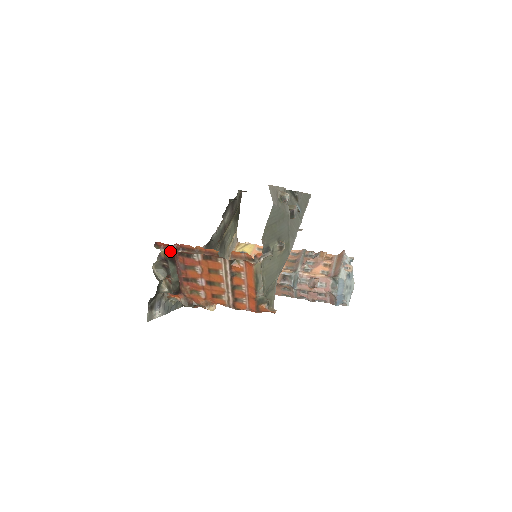
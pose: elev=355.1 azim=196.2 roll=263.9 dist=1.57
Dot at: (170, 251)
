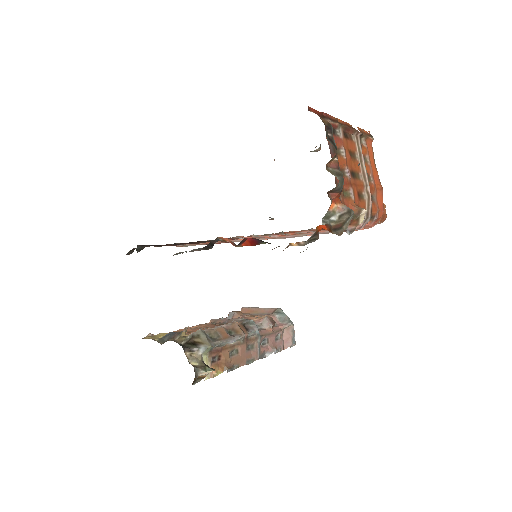
Dot at: (323, 119)
